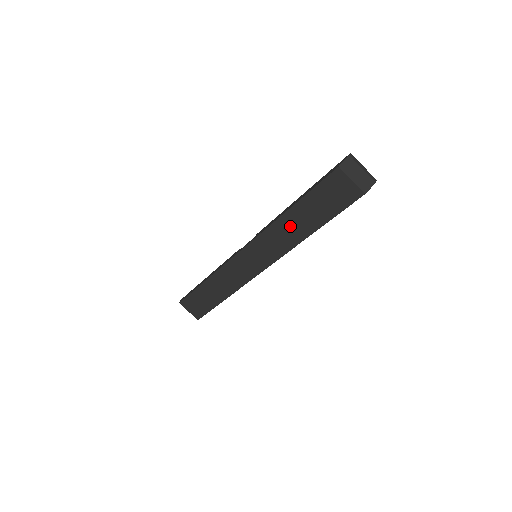
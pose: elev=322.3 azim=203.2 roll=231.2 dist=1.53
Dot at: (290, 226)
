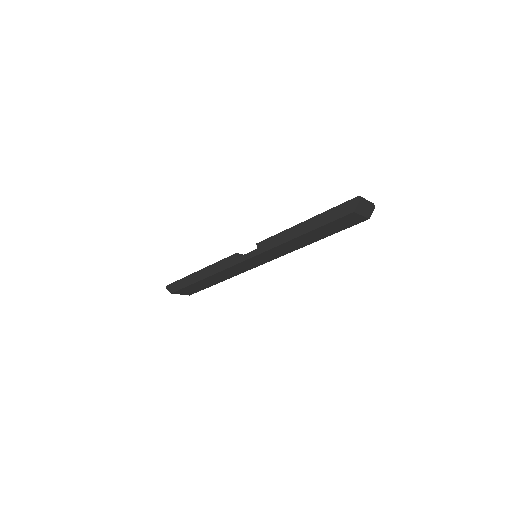
Dot at: (298, 242)
